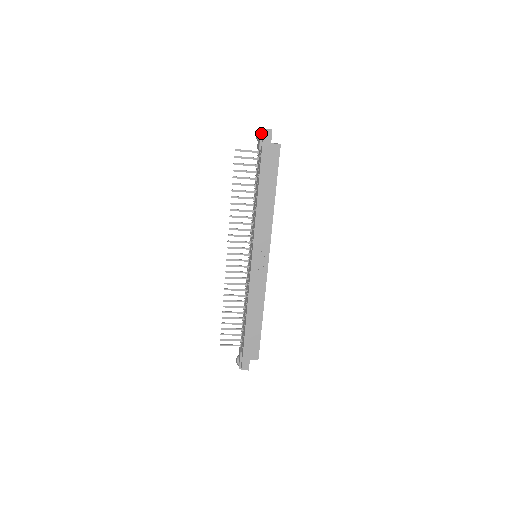
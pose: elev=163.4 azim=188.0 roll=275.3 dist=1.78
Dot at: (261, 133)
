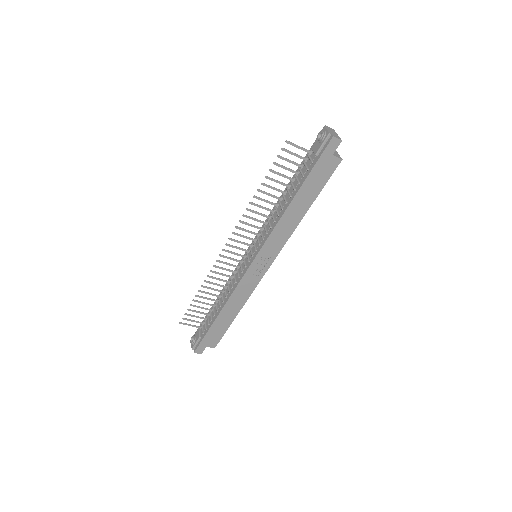
Dot at: (327, 138)
